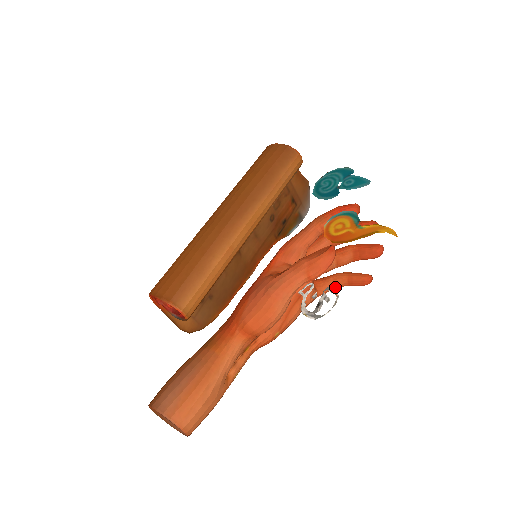
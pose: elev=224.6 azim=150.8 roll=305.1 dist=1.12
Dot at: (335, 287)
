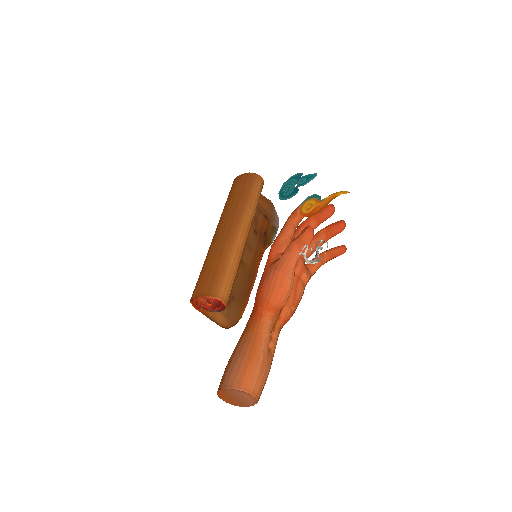
Dot at: (322, 264)
